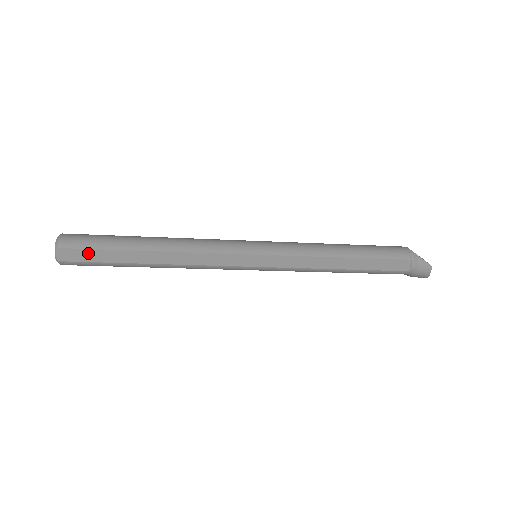
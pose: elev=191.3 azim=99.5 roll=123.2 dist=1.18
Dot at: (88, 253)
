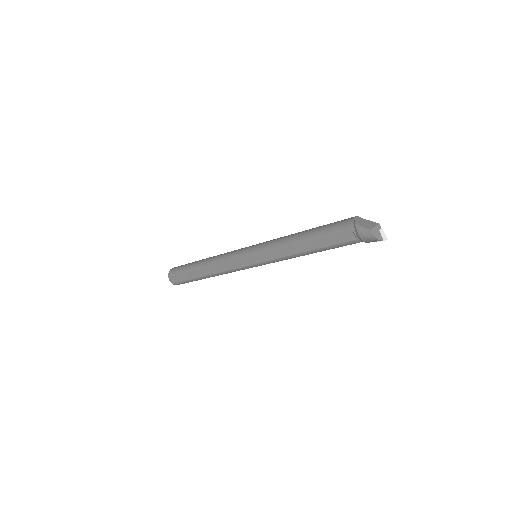
Dot at: (179, 277)
